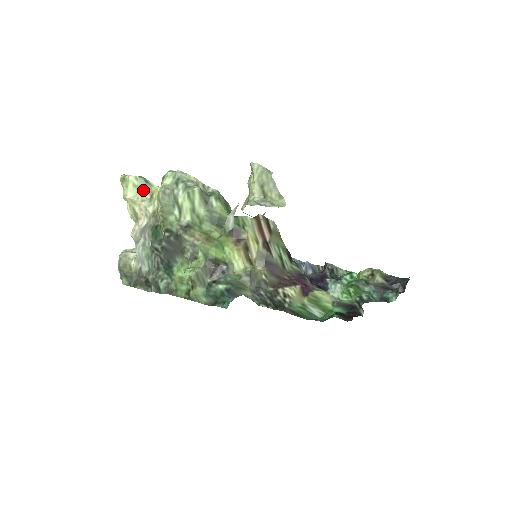
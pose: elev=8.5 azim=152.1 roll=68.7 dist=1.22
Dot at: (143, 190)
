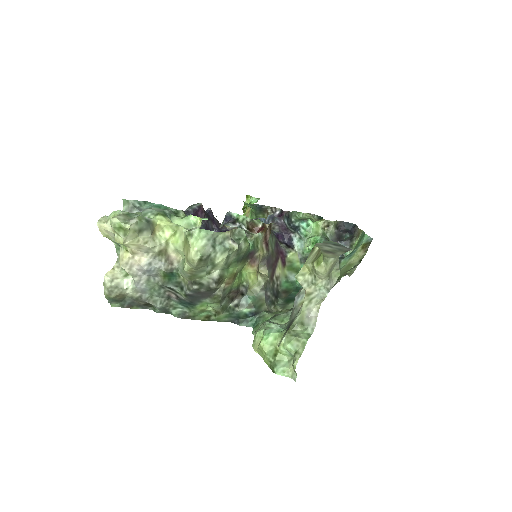
Dot at: (144, 231)
